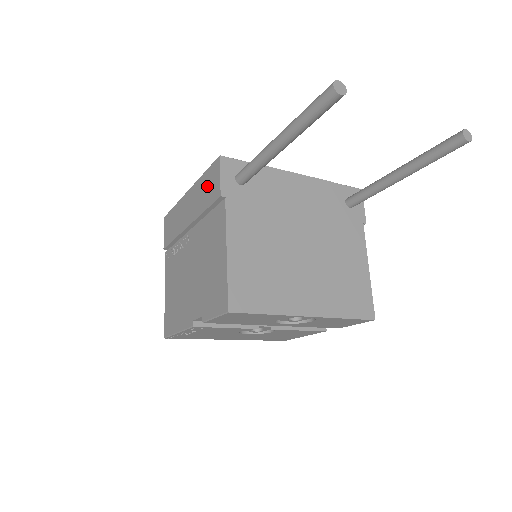
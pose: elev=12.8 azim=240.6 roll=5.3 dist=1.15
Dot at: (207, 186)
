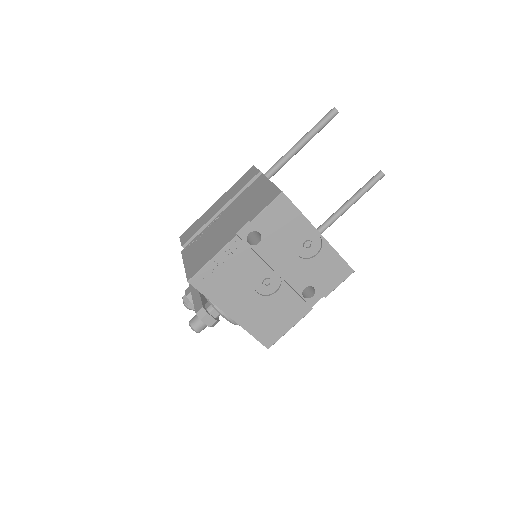
Dot at: (242, 181)
